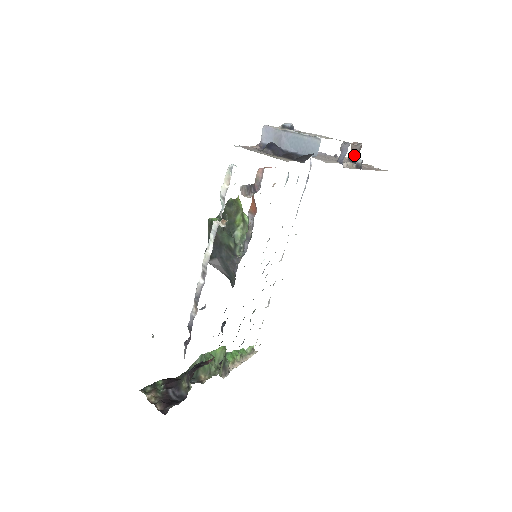
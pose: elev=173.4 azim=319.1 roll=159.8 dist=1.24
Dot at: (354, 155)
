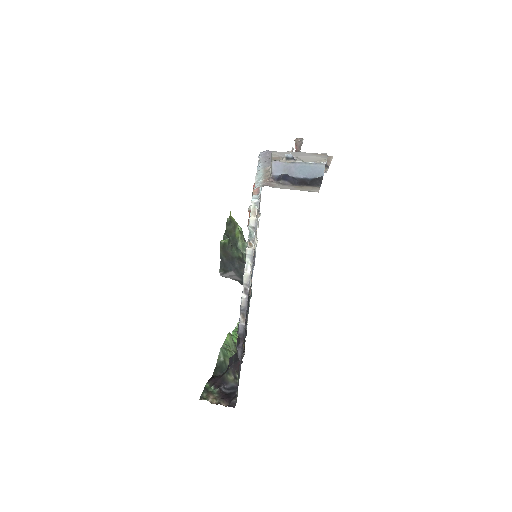
Dot at: (299, 149)
